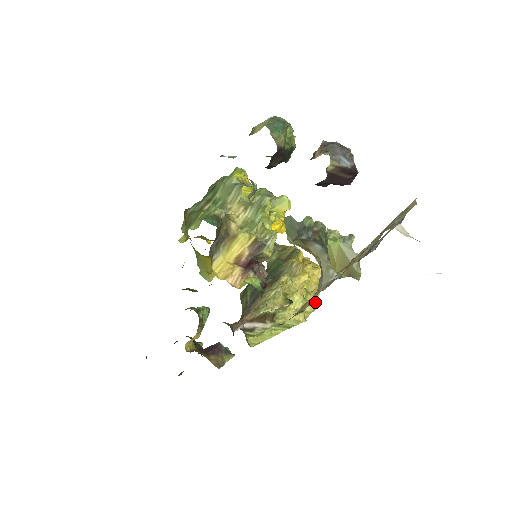
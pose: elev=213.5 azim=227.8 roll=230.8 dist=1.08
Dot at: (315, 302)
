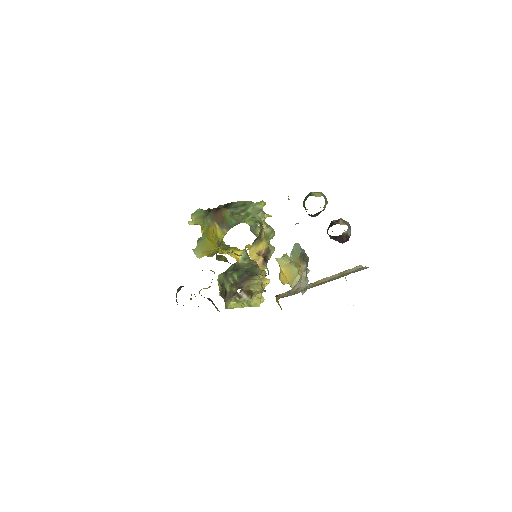
Dot at: occluded
